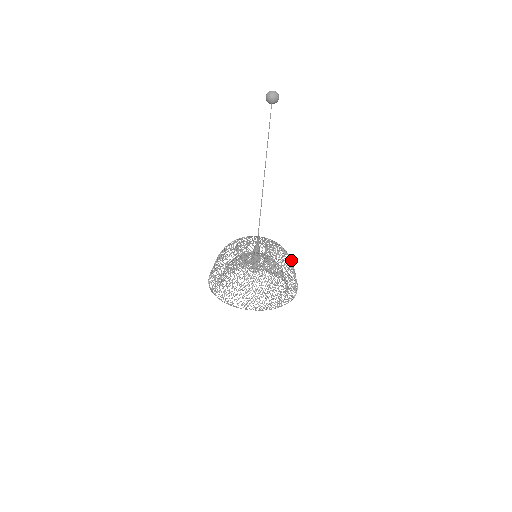
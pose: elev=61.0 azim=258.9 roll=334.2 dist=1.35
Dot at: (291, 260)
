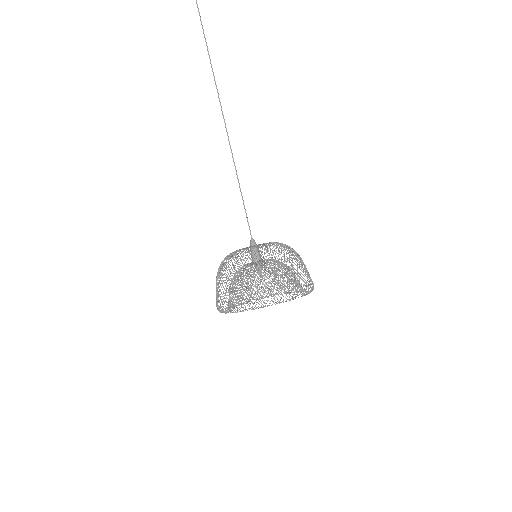
Dot at: occluded
